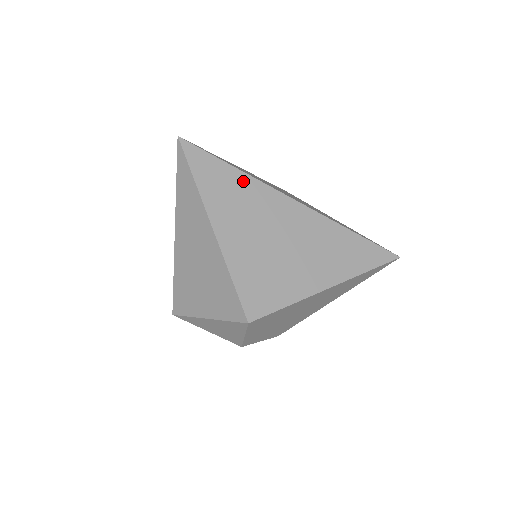
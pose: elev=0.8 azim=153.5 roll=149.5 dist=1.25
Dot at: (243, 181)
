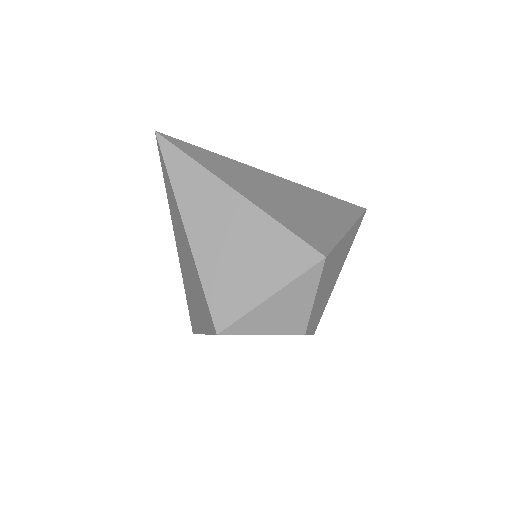
Dot at: (230, 162)
